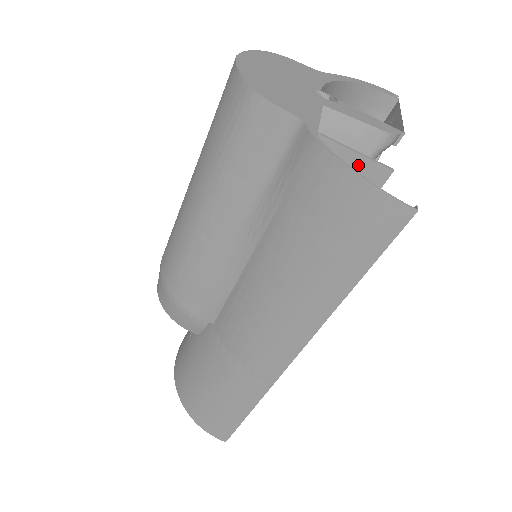
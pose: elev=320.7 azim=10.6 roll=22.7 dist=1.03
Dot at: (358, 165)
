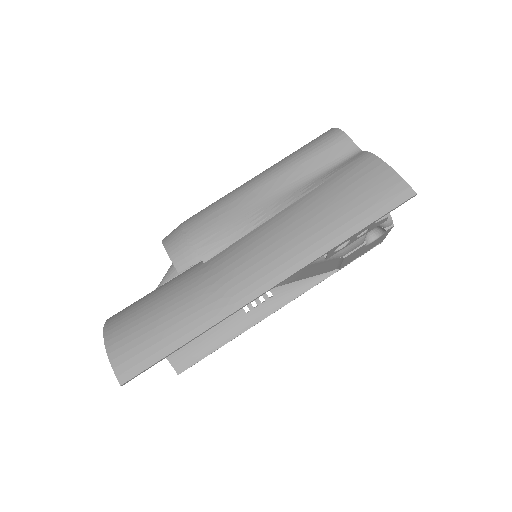
Dot at: occluded
